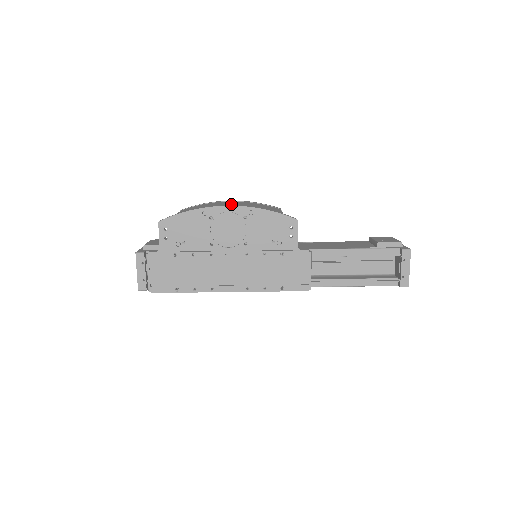
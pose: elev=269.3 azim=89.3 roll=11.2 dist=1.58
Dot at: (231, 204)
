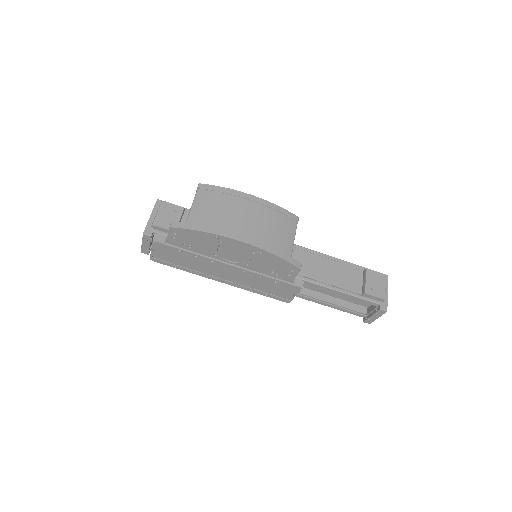
Dot at: (246, 228)
